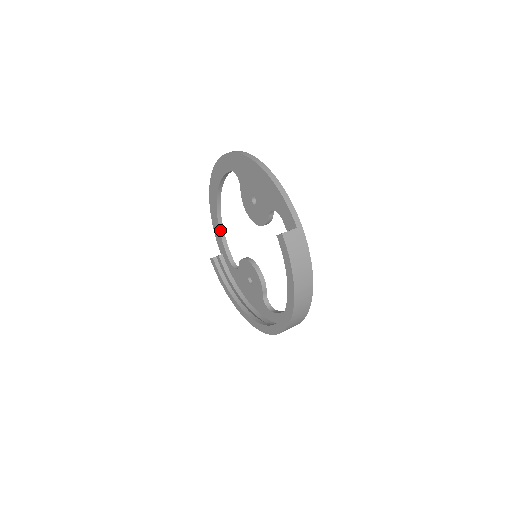
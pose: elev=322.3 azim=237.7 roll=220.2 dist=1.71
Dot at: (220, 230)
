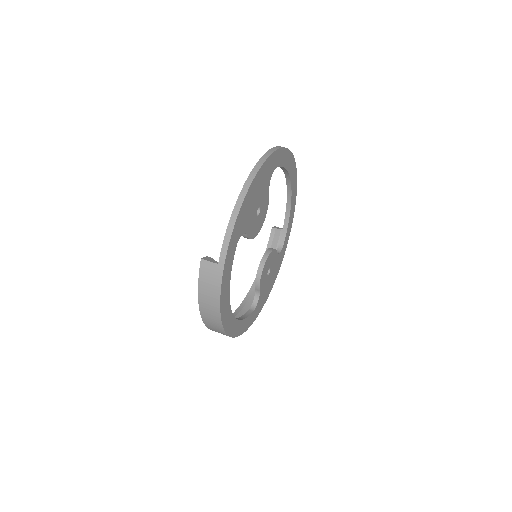
Dot at: (287, 209)
